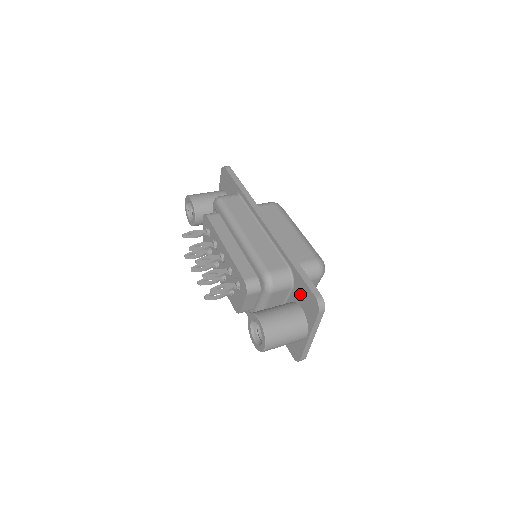
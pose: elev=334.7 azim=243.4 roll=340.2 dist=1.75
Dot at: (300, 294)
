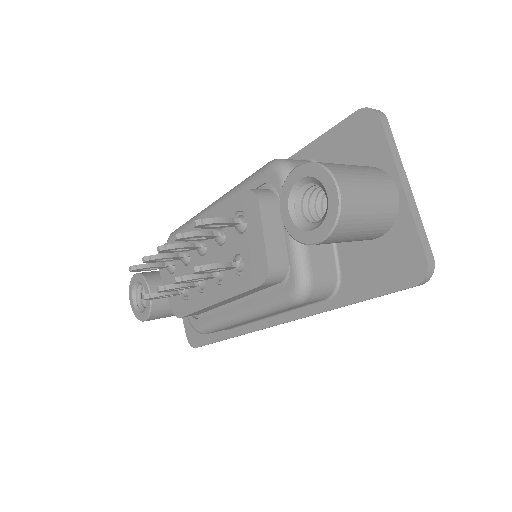
Dot at: (338, 158)
